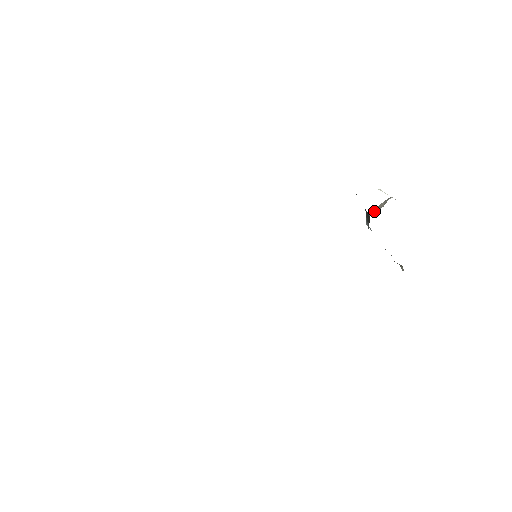
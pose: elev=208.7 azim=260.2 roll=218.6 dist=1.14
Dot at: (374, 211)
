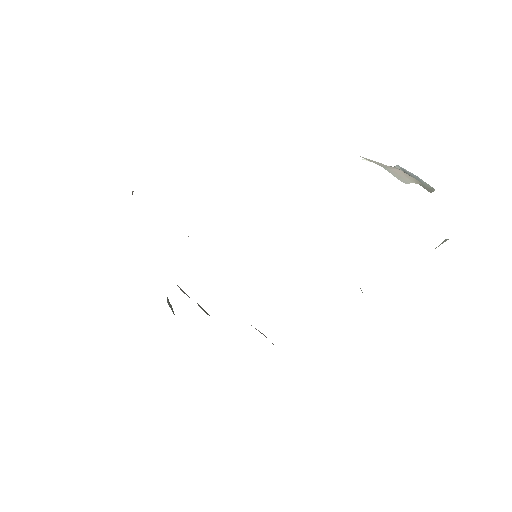
Dot at: occluded
